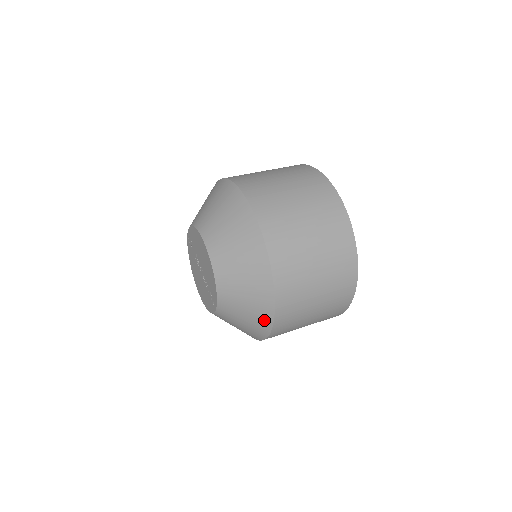
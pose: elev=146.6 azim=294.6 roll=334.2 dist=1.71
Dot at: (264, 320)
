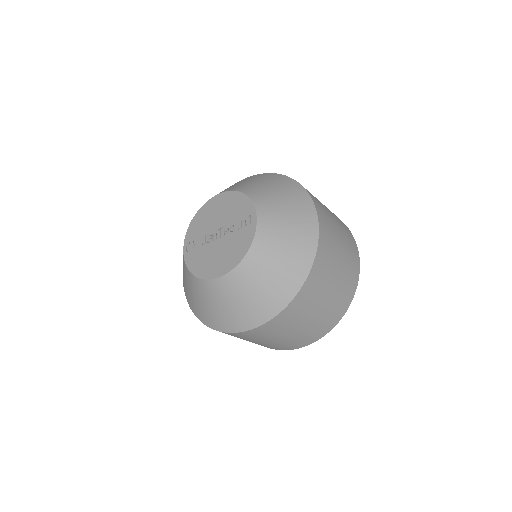
Dot at: (304, 203)
